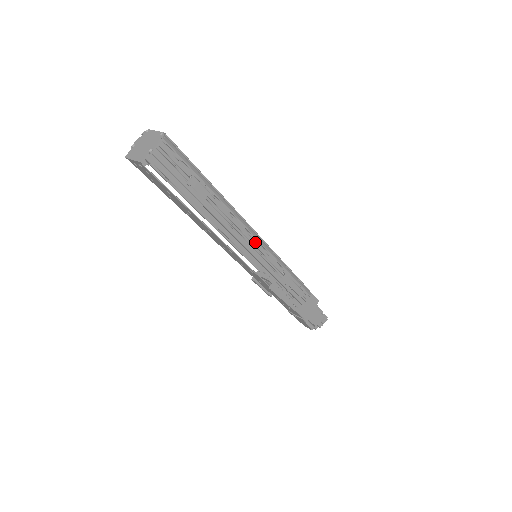
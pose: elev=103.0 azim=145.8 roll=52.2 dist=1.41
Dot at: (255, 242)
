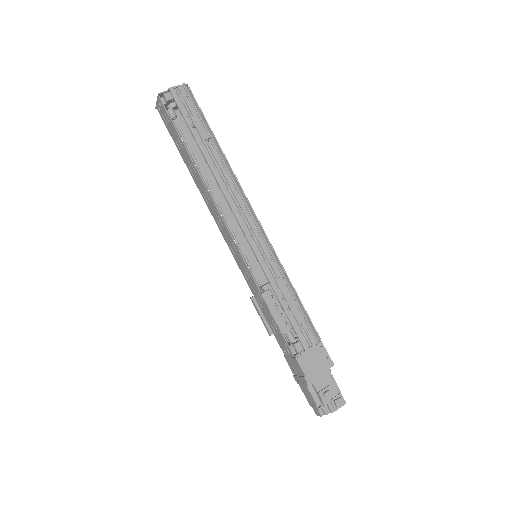
Dot at: (252, 223)
